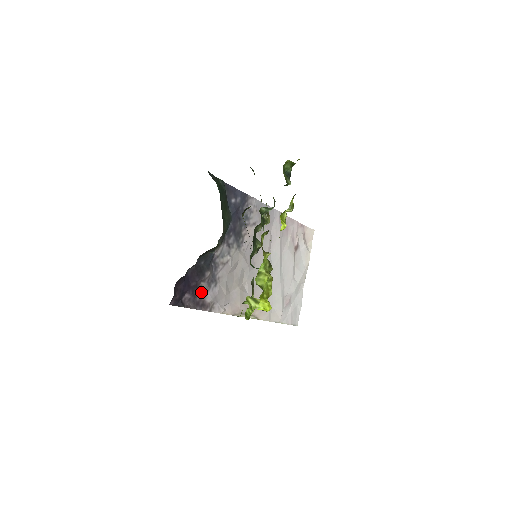
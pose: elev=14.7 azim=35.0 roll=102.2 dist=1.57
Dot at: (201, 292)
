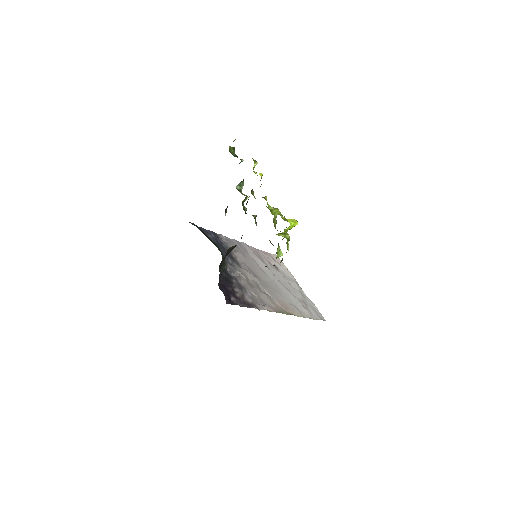
Dot at: (240, 296)
